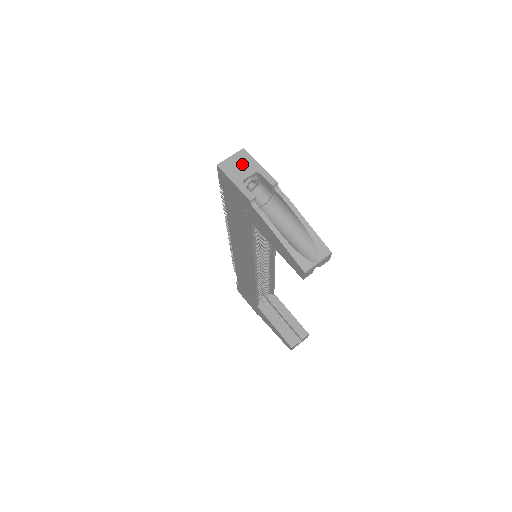
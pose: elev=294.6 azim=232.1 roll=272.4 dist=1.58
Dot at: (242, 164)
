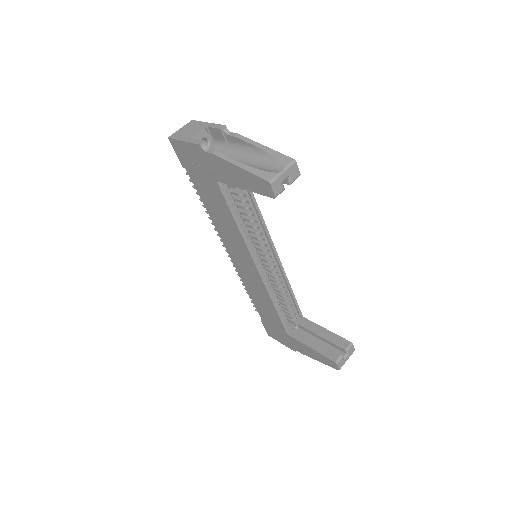
Dot at: (191, 128)
